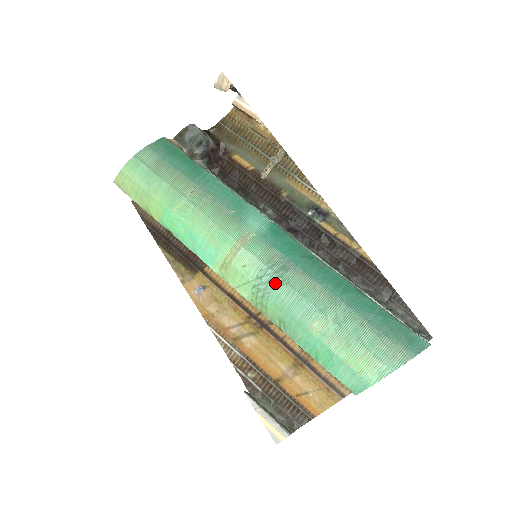
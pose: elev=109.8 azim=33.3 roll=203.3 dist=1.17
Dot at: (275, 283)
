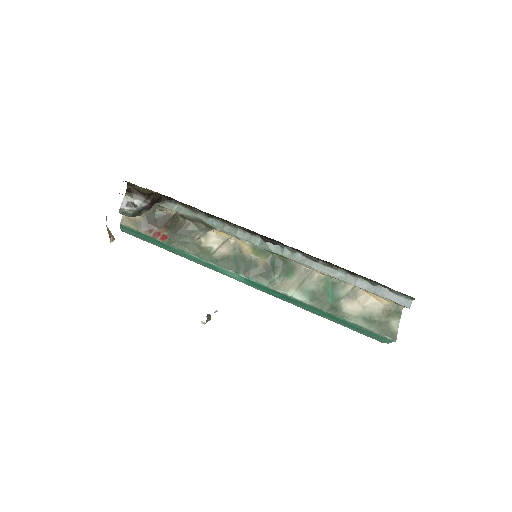
Dot at: occluded
